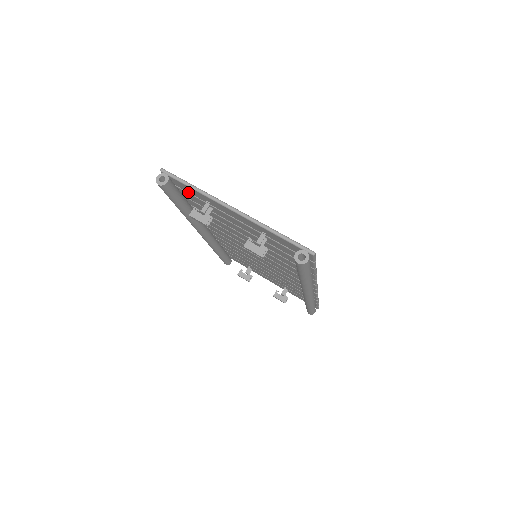
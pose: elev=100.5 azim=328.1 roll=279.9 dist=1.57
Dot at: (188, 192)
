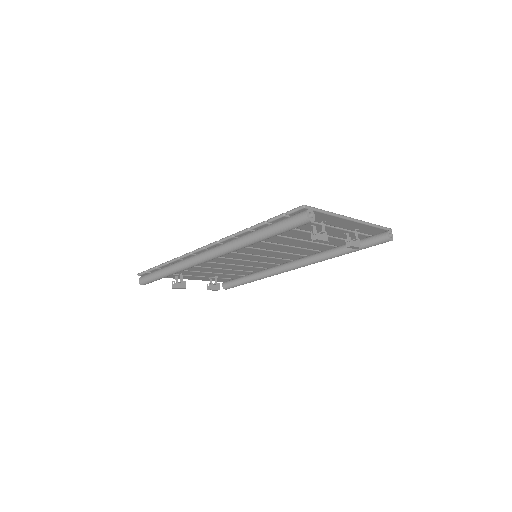
Dot at: occluded
